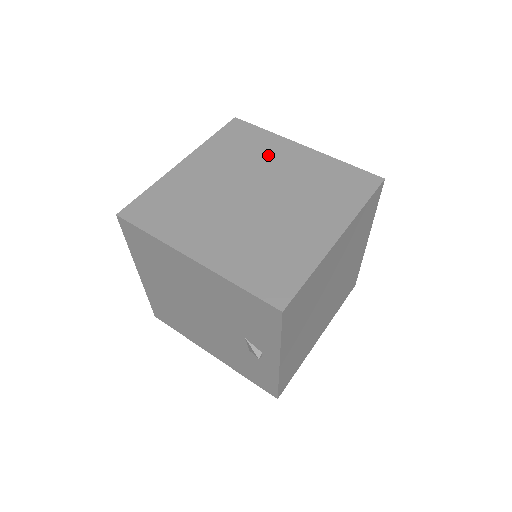
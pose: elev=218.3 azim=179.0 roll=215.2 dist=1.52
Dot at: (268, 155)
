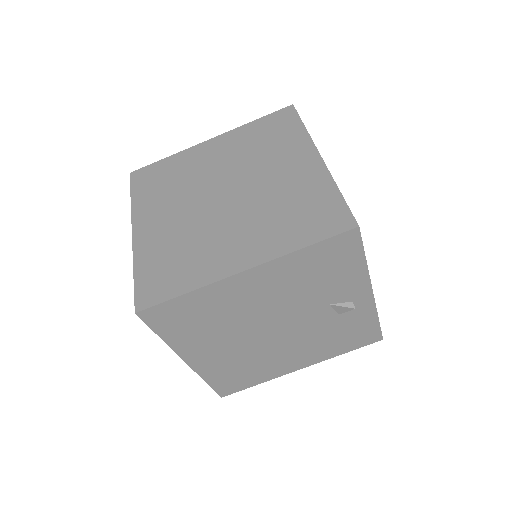
Dot at: (193, 167)
